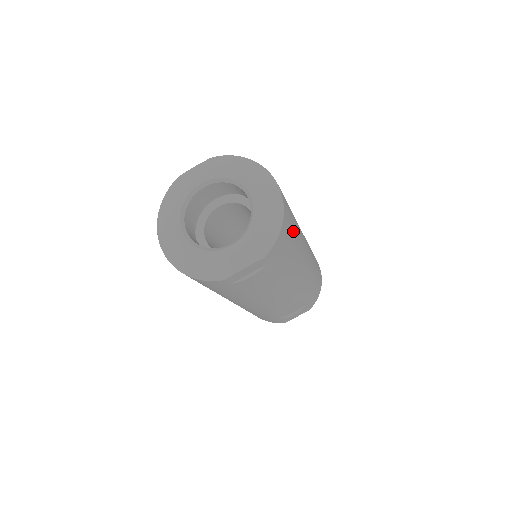
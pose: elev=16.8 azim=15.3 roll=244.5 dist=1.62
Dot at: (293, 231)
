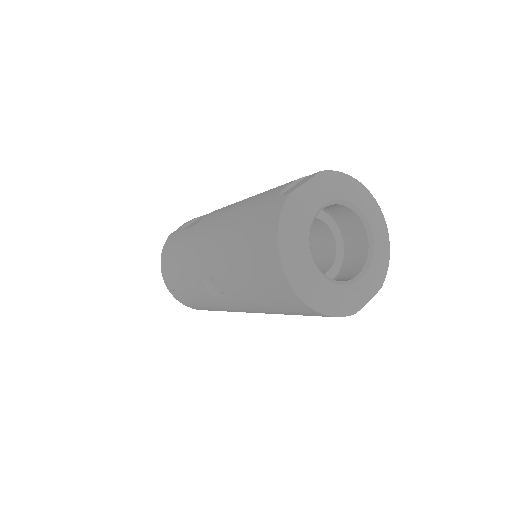
Dot at: occluded
